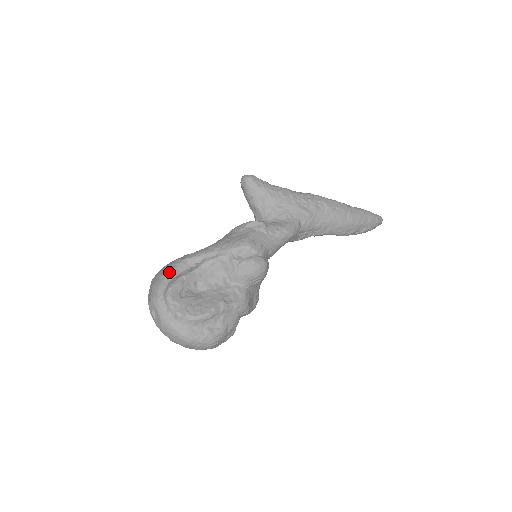
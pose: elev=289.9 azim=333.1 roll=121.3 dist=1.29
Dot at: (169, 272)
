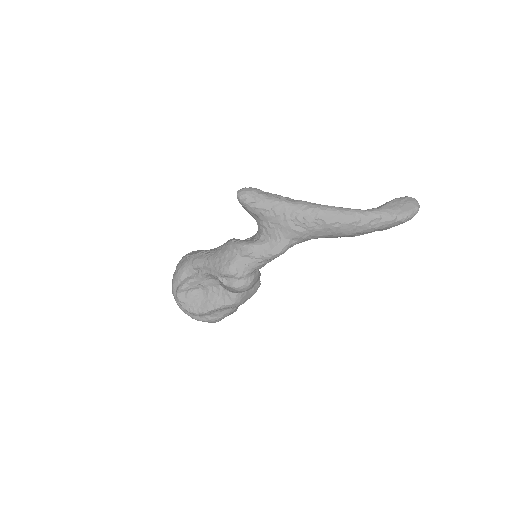
Dot at: (180, 274)
